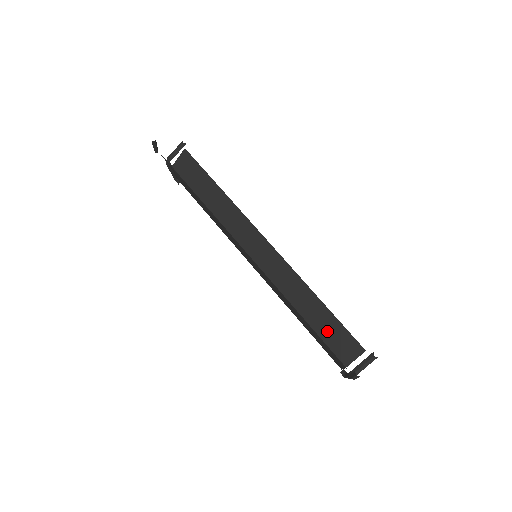
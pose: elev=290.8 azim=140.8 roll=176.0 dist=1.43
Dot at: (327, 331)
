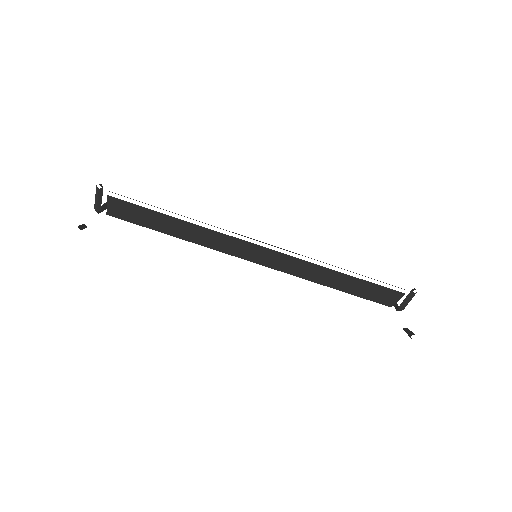
Dot at: (361, 291)
